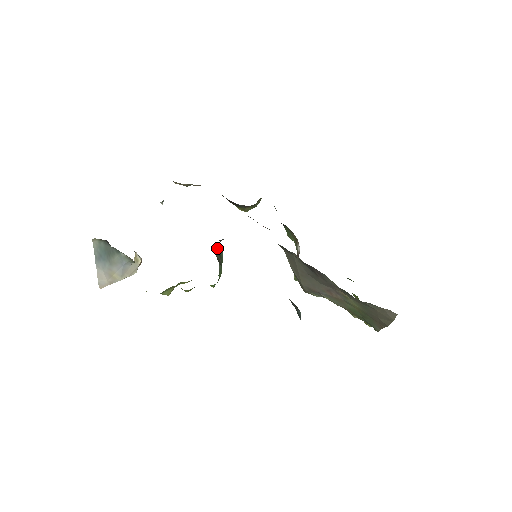
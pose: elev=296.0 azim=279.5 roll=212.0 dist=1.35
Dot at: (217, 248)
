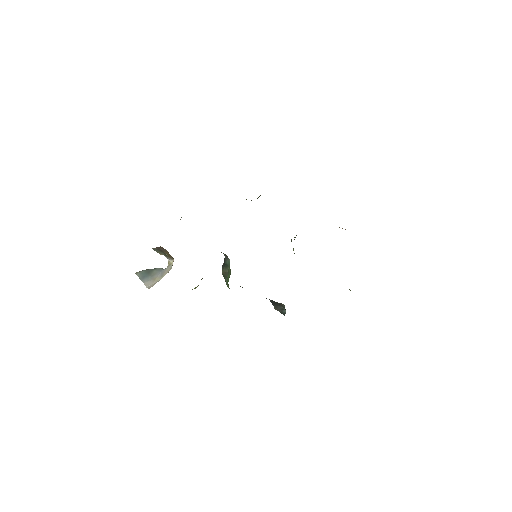
Dot at: (223, 266)
